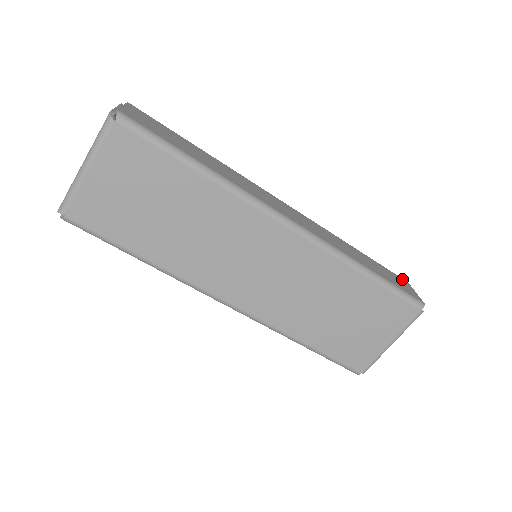
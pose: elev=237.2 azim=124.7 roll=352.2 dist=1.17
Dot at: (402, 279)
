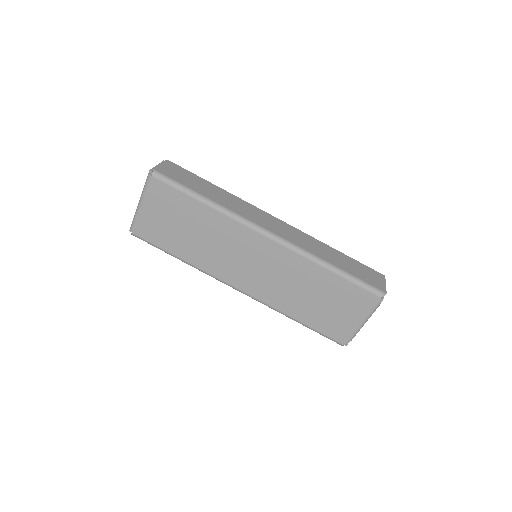
Dot at: (378, 273)
